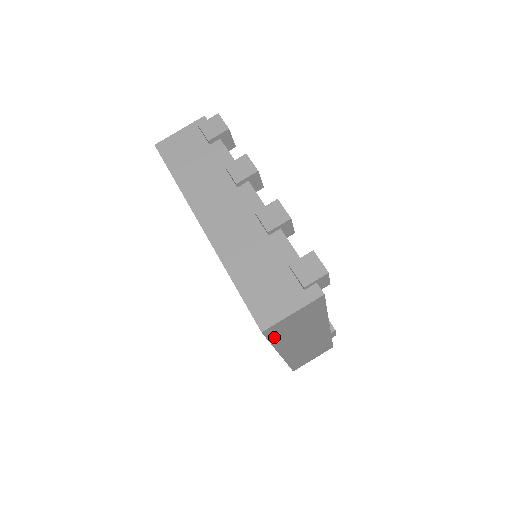
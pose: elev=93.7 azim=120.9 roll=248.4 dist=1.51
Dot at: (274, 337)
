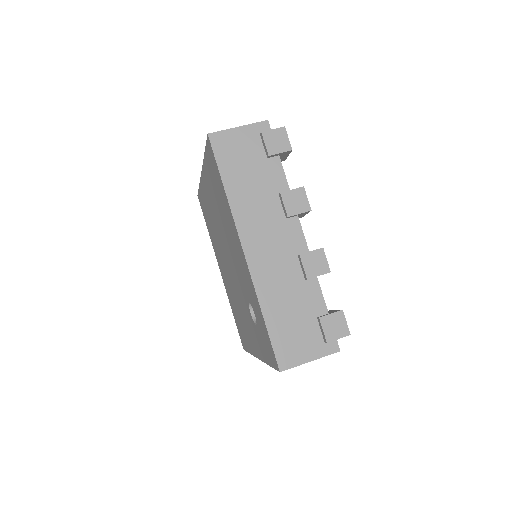
Dot at: occluded
